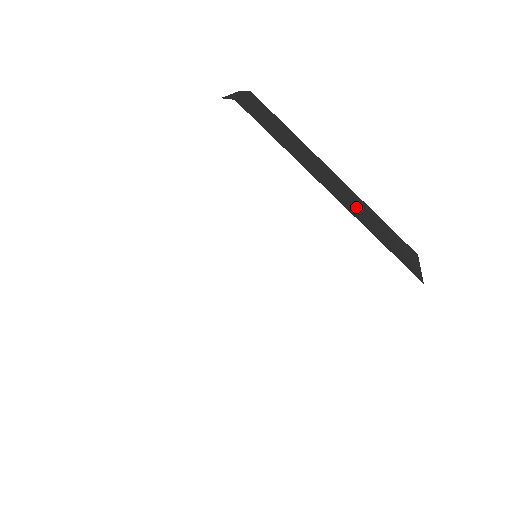
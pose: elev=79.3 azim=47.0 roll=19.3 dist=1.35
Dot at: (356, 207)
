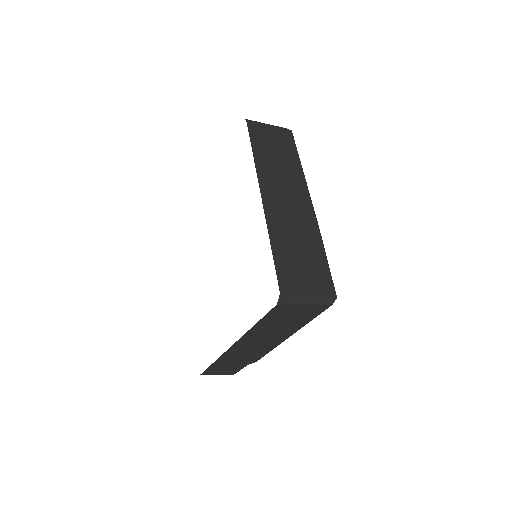
Dot at: (288, 221)
